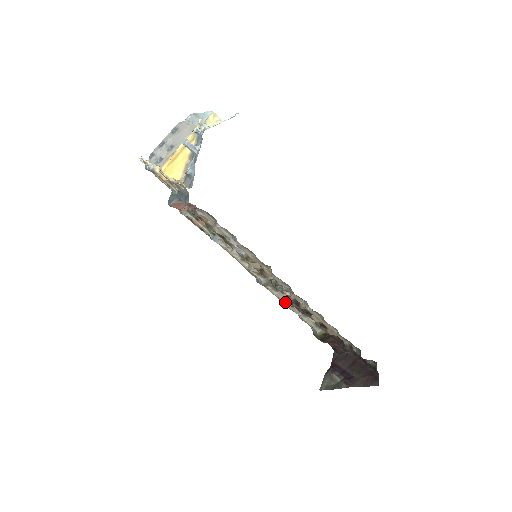
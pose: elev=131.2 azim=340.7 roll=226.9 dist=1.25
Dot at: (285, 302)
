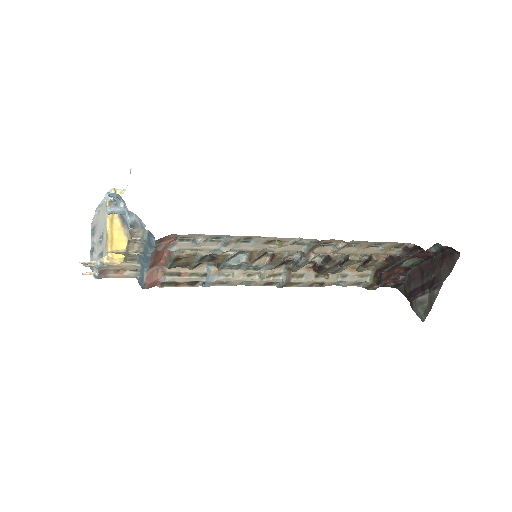
Dot at: (318, 280)
